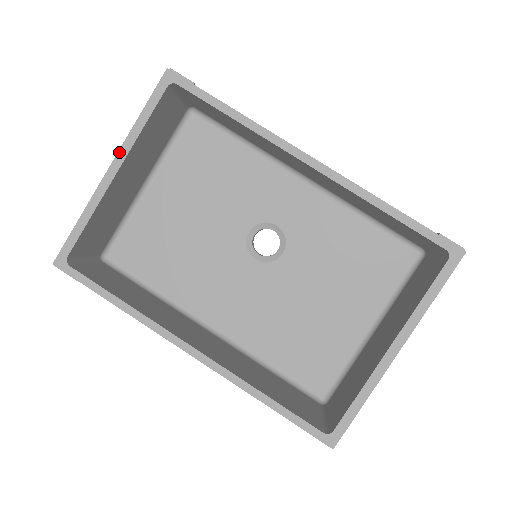
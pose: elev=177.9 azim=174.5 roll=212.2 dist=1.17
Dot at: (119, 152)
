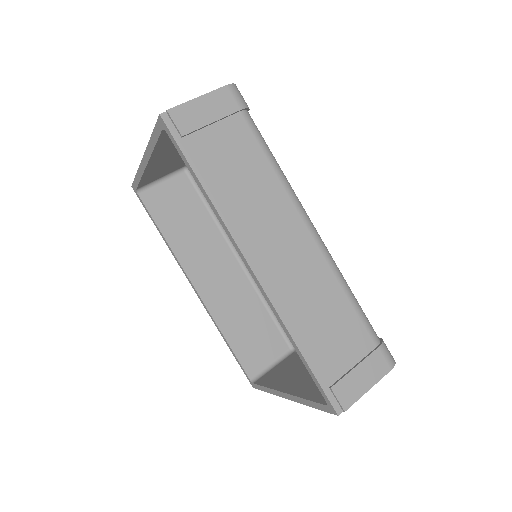
Dot at: (145, 152)
